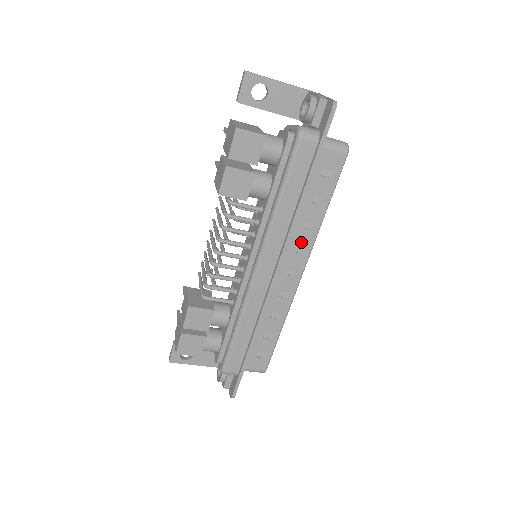
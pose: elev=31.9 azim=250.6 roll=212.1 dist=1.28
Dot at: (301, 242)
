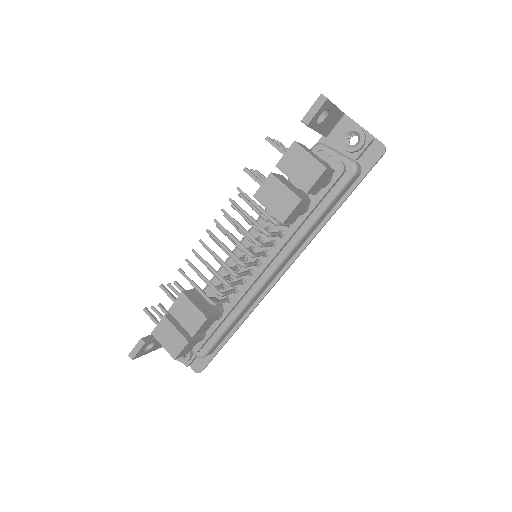
Dot at: occluded
